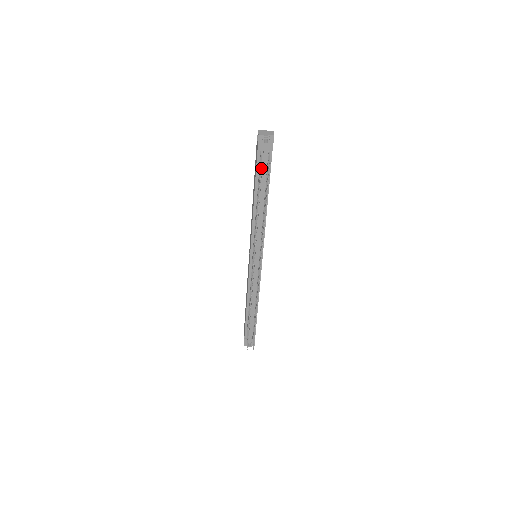
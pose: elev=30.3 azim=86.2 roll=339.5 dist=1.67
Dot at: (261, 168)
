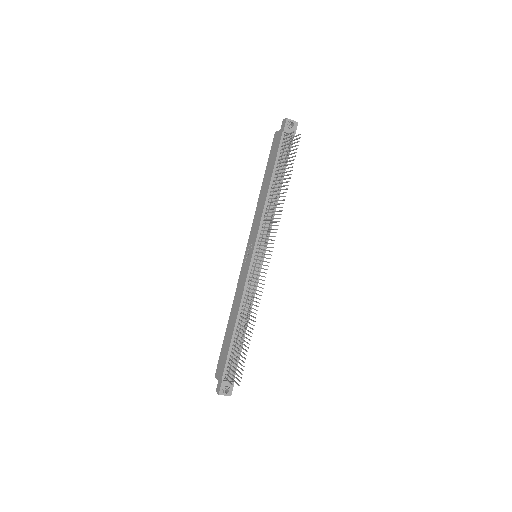
Dot at: (282, 151)
